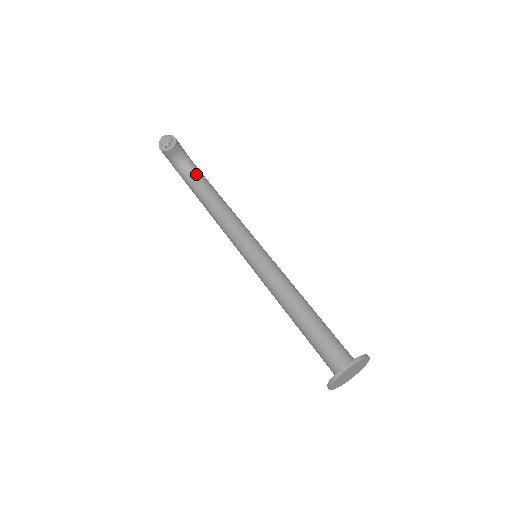
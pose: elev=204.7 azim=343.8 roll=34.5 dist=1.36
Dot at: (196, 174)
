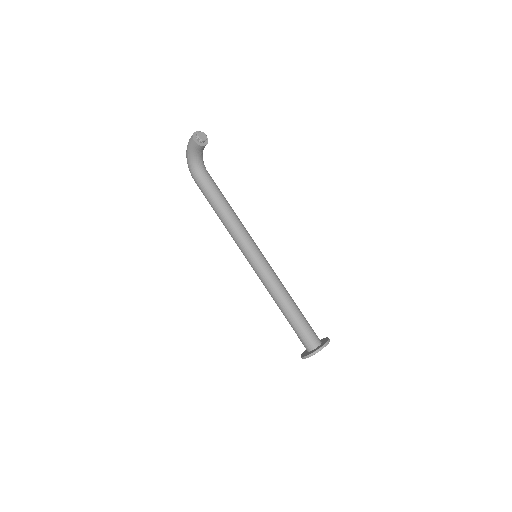
Dot at: (207, 172)
